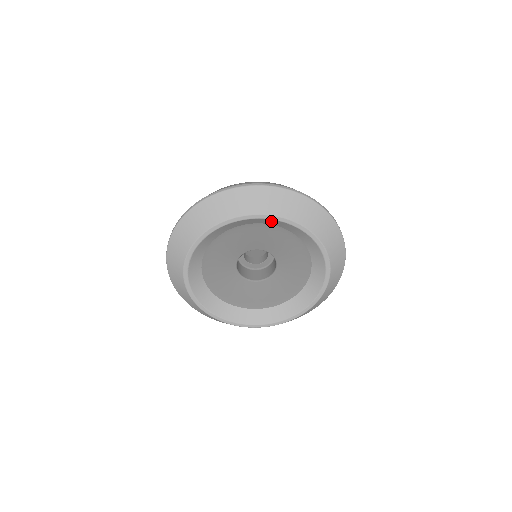
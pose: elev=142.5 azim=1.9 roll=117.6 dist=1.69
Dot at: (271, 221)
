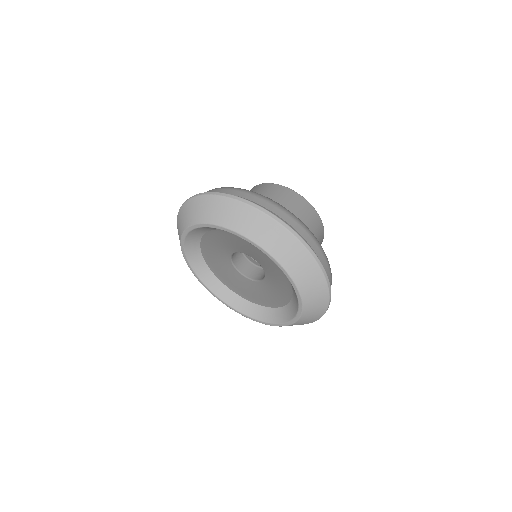
Dot at: (207, 228)
